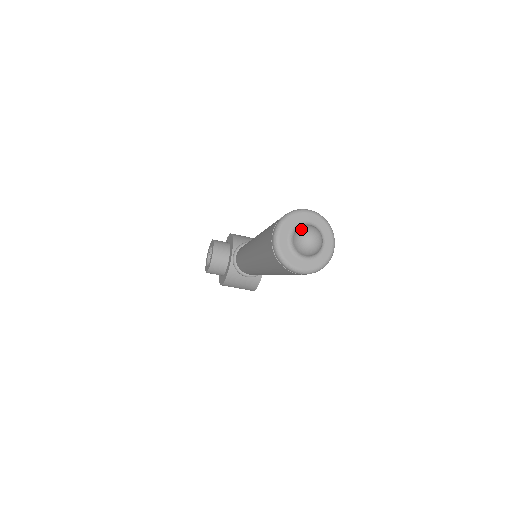
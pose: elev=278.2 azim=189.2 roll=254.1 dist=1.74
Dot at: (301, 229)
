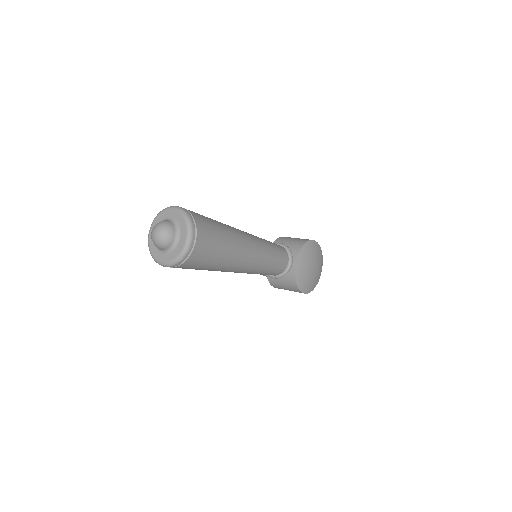
Dot at: (155, 225)
